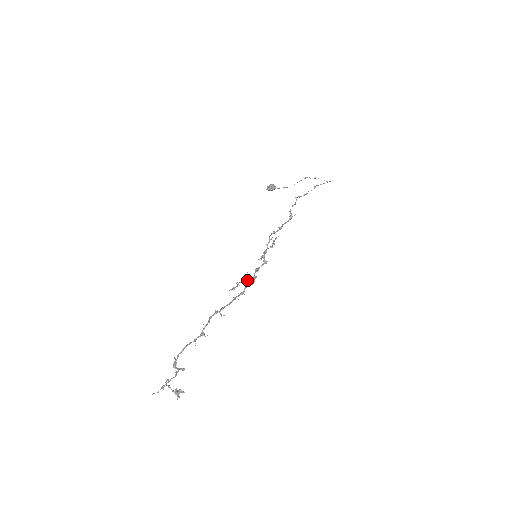
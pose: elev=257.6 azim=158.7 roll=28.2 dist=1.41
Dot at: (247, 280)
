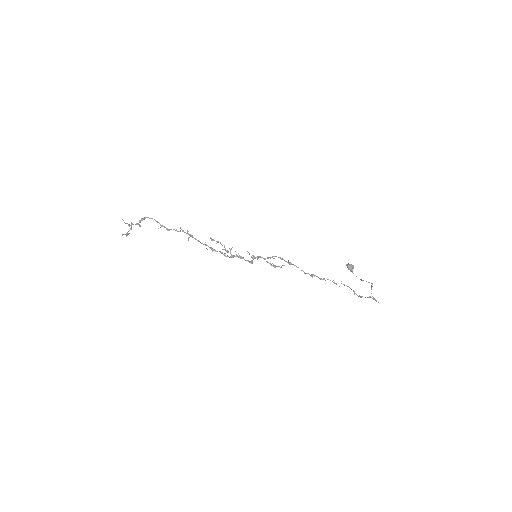
Dot at: occluded
